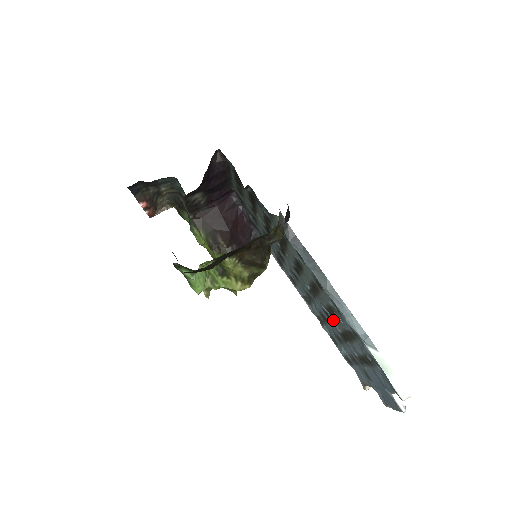
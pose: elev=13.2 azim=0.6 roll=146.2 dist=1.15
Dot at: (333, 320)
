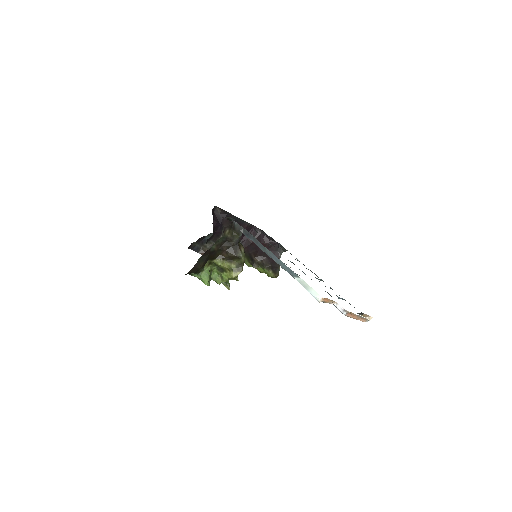
Dot at: occluded
